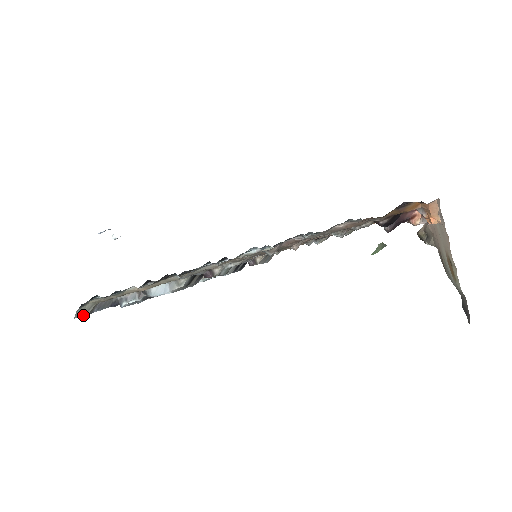
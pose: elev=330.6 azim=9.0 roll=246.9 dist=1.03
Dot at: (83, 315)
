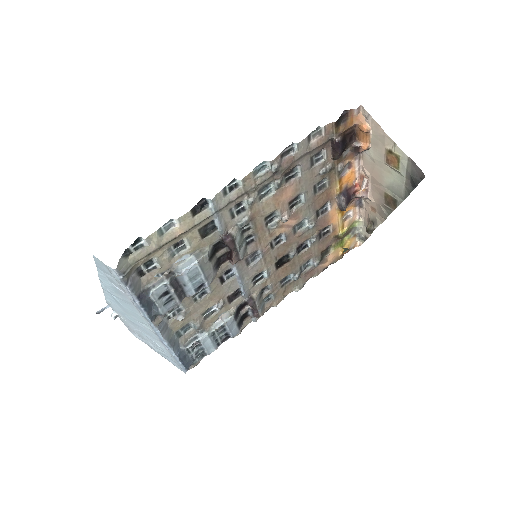
Dot at: (123, 272)
